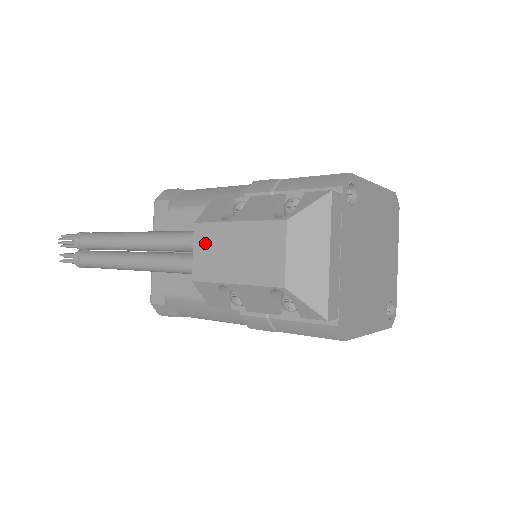
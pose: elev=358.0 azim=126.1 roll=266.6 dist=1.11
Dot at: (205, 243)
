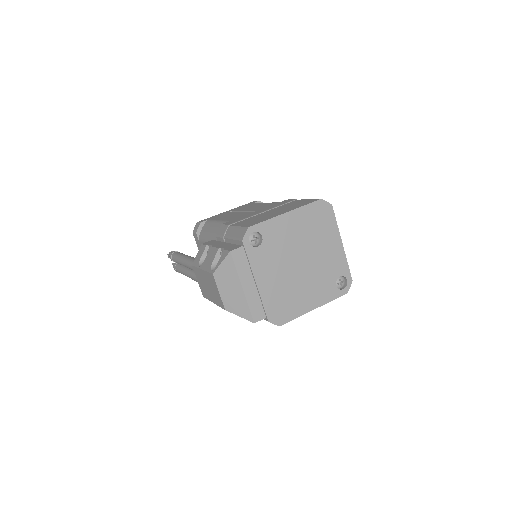
Dot at: (198, 278)
